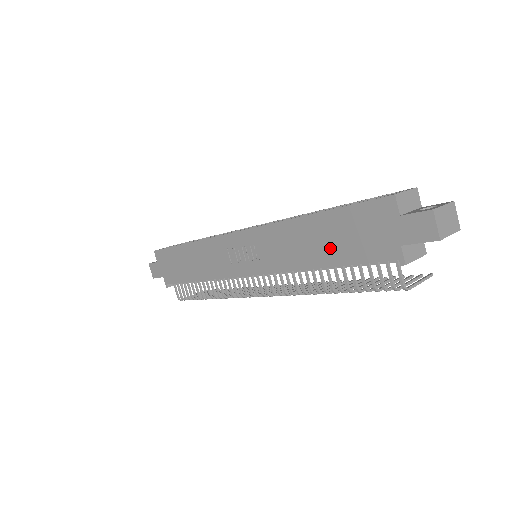
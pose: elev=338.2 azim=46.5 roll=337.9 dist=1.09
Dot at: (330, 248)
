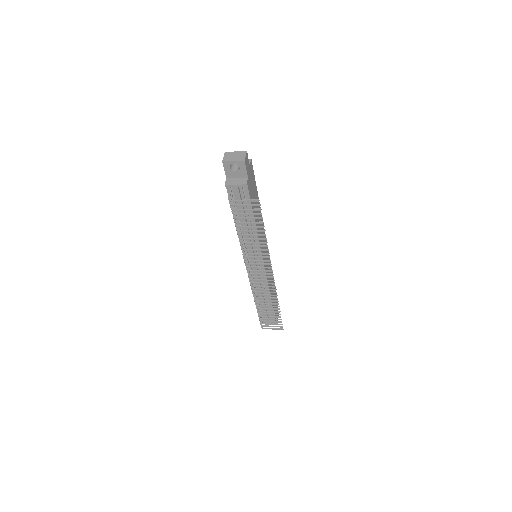
Dot at: occluded
